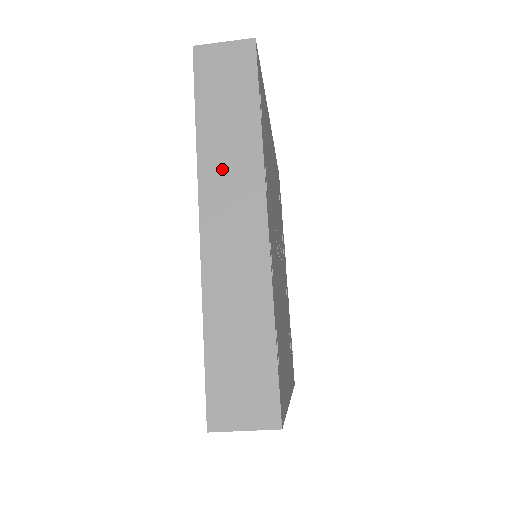
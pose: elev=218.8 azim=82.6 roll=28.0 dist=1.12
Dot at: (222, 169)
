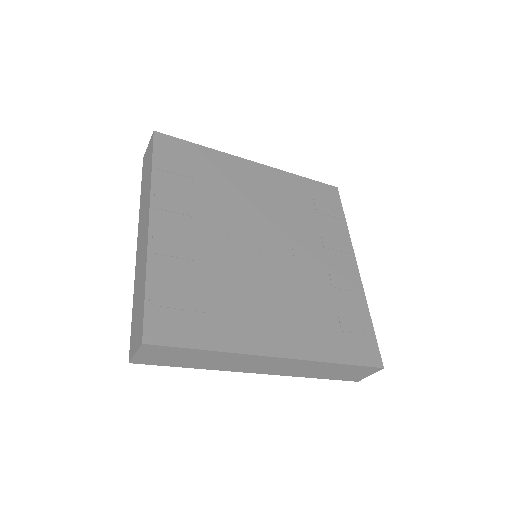
Dot at: (143, 209)
